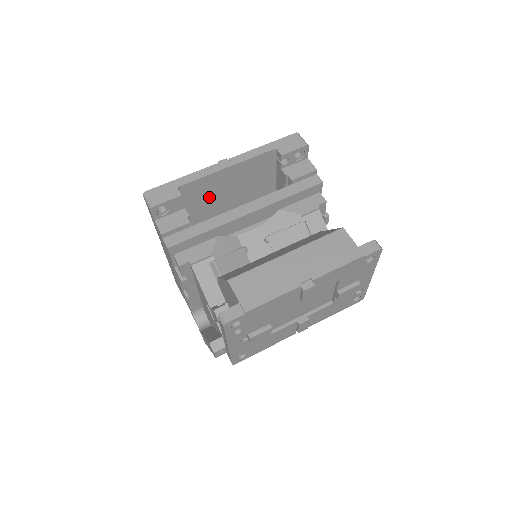
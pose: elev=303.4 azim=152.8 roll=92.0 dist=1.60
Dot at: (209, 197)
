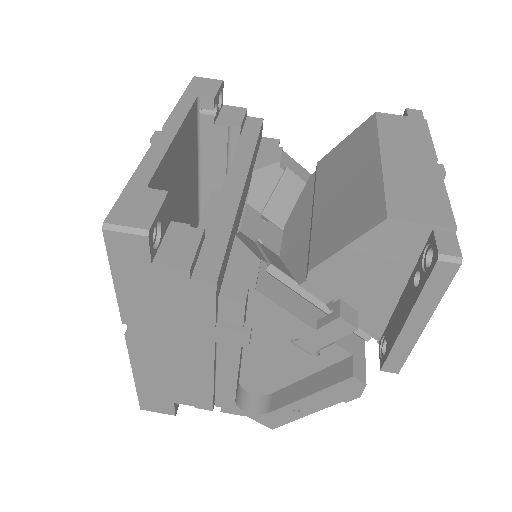
Dot at: occluded
